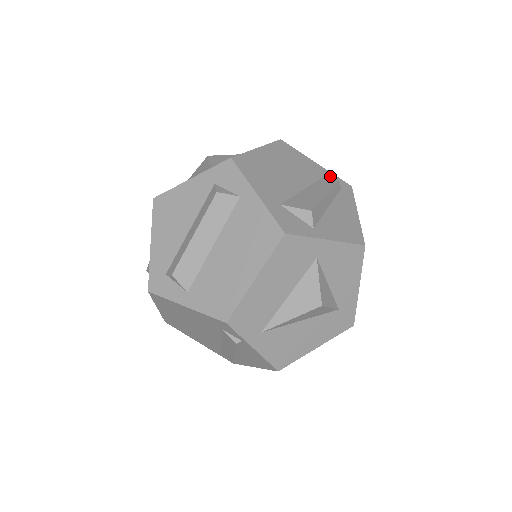
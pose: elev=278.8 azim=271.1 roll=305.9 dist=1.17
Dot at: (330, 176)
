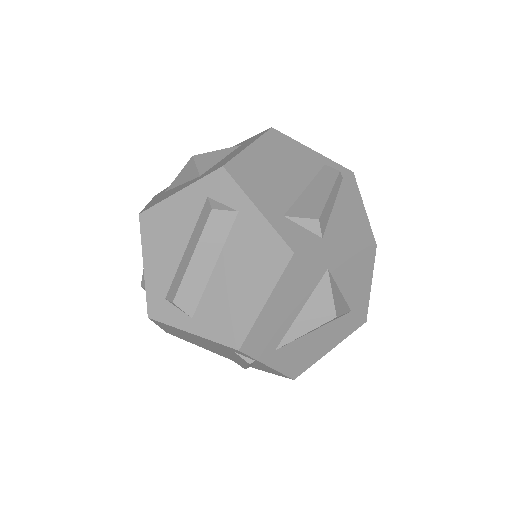
Dot at: (329, 164)
